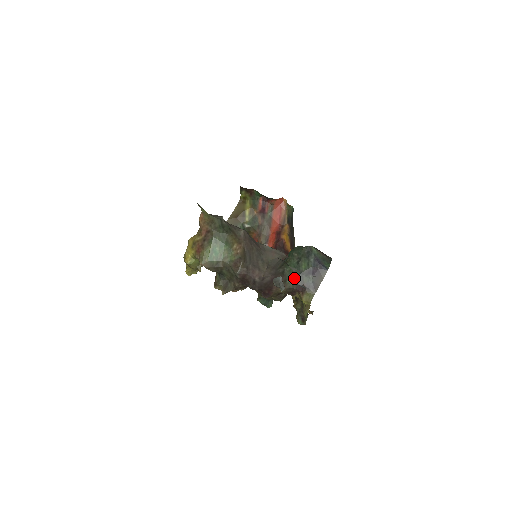
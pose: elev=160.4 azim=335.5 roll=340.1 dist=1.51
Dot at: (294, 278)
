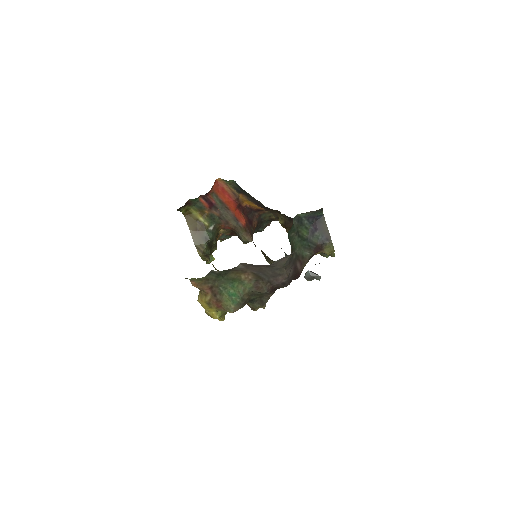
Dot at: (306, 248)
